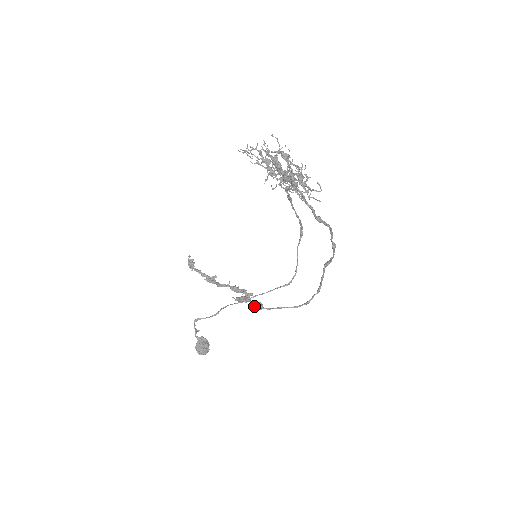
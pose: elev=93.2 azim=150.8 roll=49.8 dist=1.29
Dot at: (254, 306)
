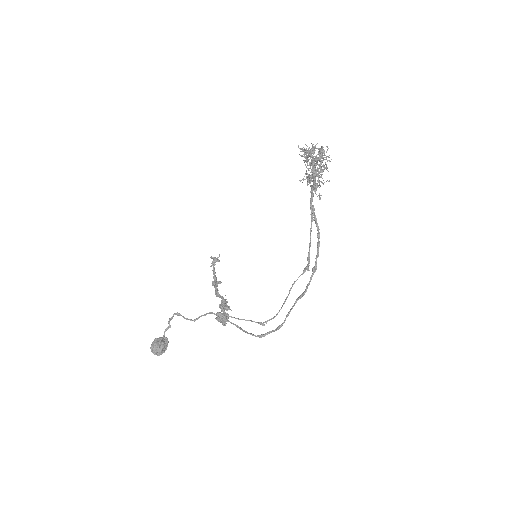
Dot at: (222, 319)
